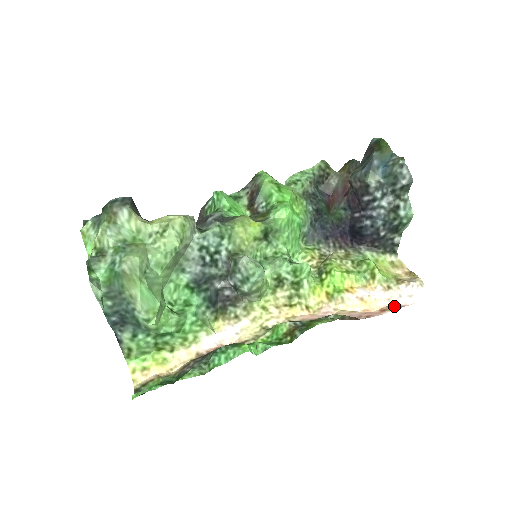
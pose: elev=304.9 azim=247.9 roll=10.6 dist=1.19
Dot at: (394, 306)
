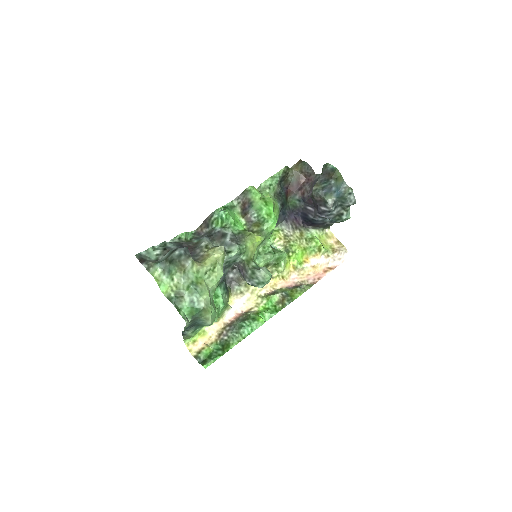
Dot at: (331, 267)
